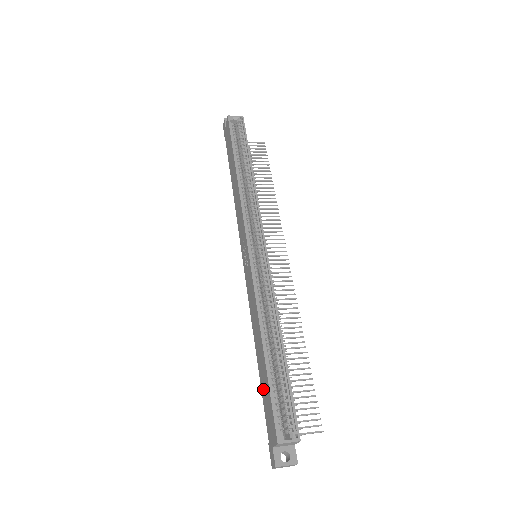
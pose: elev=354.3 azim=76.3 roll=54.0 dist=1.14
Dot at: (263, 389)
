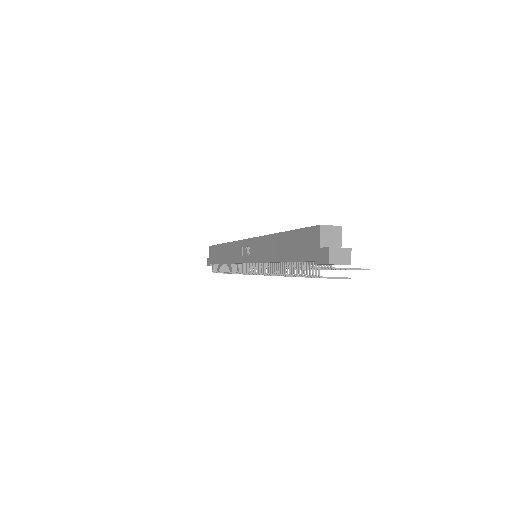
Dot at: (294, 252)
